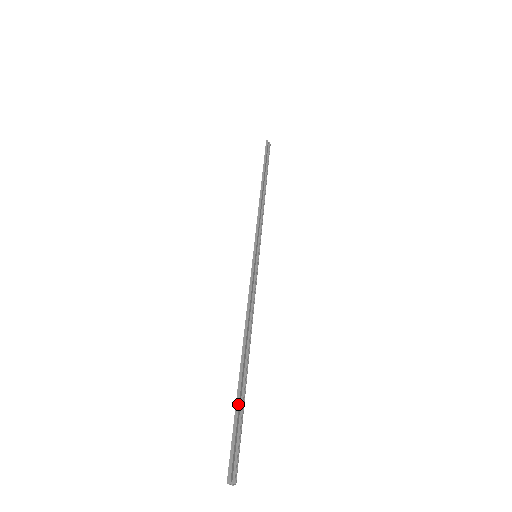
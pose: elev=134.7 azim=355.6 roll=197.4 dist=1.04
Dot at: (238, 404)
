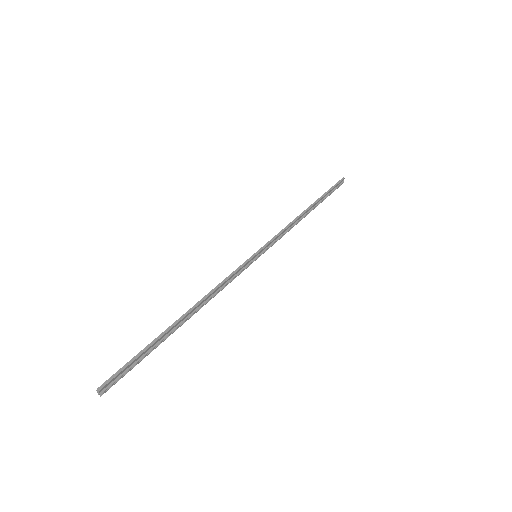
Dot at: (149, 346)
